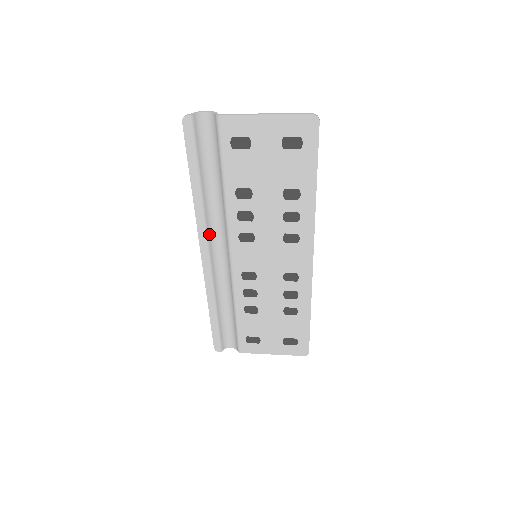
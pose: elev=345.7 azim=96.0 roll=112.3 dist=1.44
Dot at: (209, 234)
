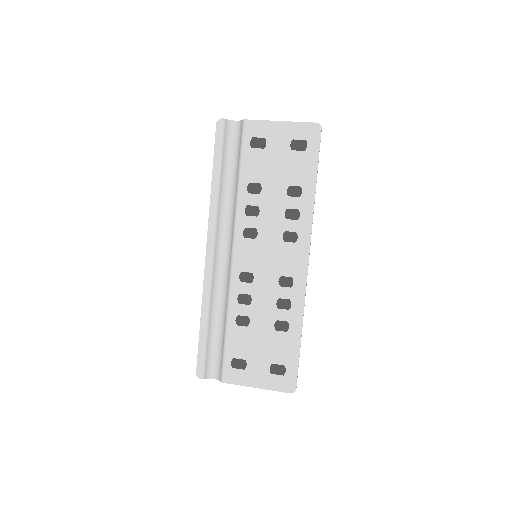
Dot at: (218, 230)
